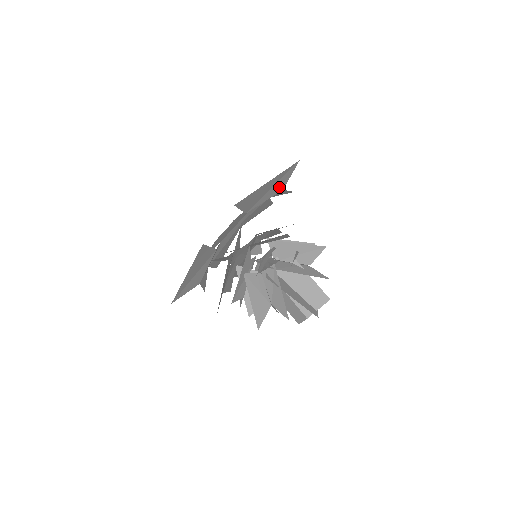
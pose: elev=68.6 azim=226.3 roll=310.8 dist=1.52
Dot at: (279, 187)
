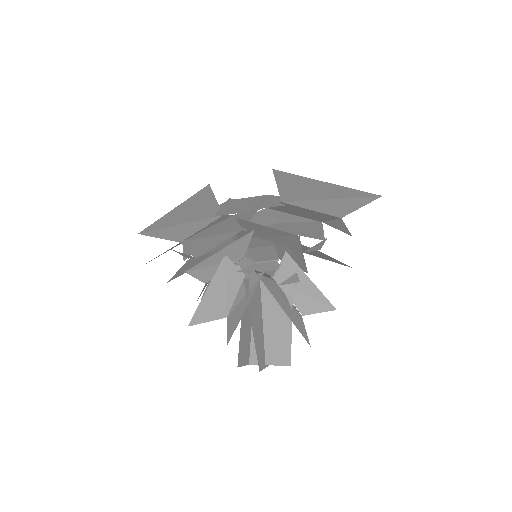
Dot at: (339, 209)
